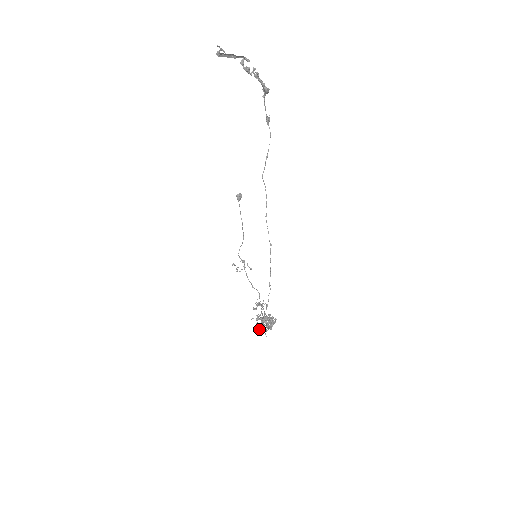
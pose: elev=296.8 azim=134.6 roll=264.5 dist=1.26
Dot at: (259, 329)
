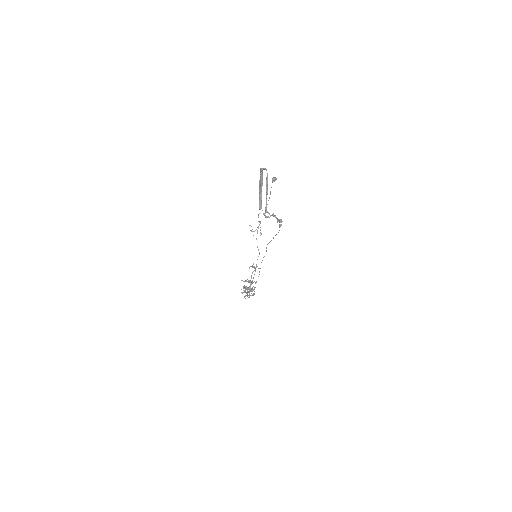
Dot at: (242, 292)
